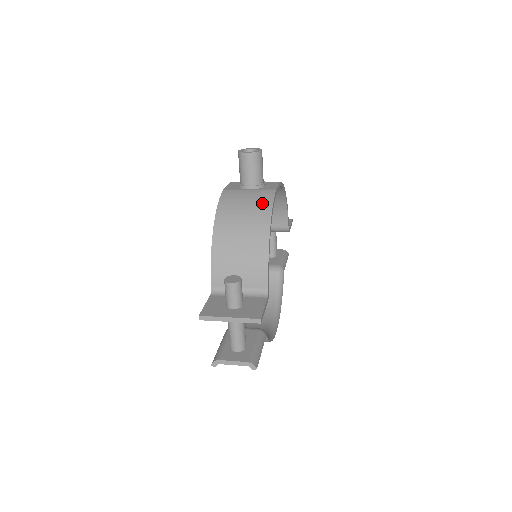
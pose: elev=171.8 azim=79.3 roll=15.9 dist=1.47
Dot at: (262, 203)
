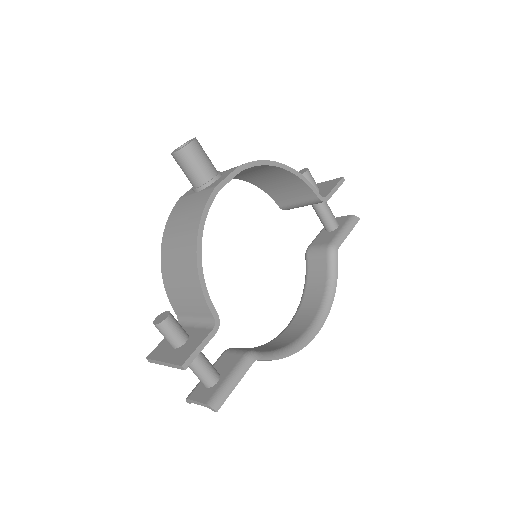
Dot at: (195, 212)
